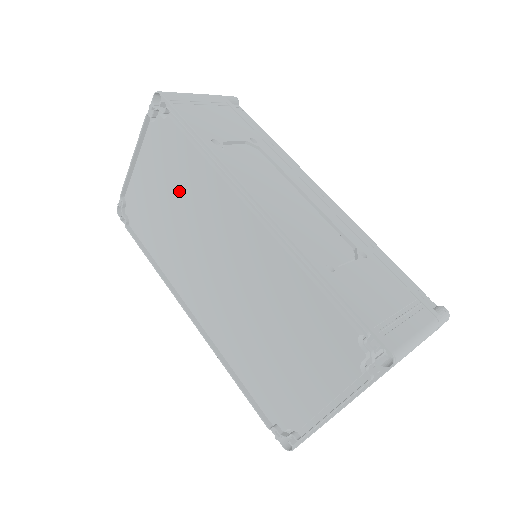
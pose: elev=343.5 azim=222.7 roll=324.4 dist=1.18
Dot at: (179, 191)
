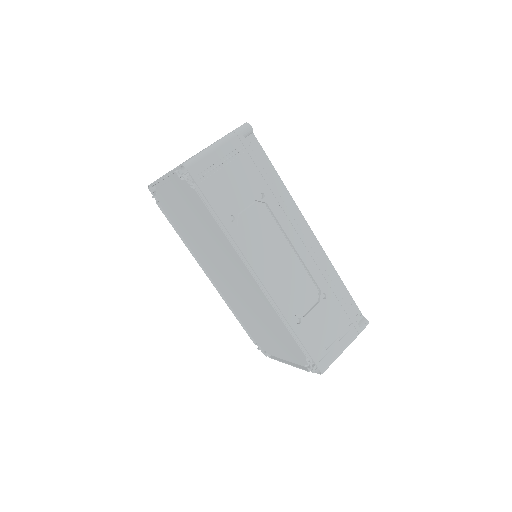
Dot at: (203, 228)
